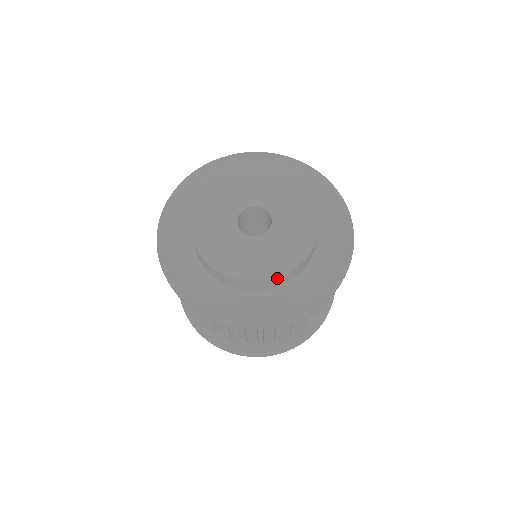
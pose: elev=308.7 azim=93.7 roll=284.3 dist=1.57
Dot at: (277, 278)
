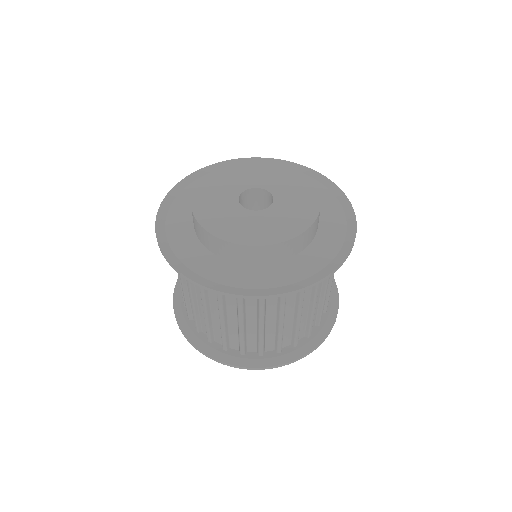
Dot at: (314, 223)
